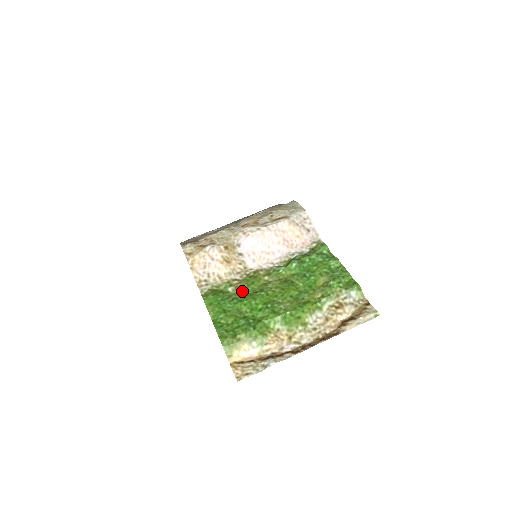
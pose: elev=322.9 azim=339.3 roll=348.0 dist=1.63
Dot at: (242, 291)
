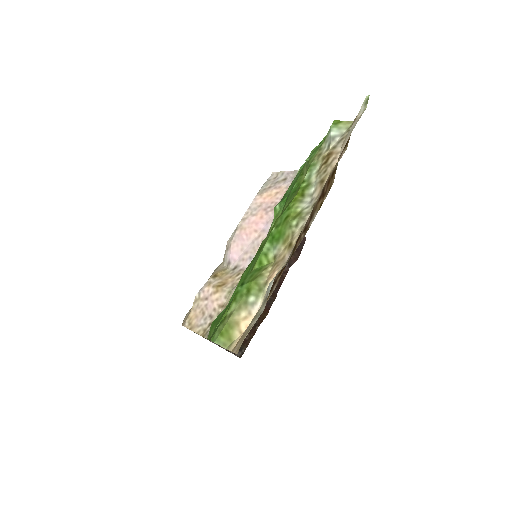
Dot at: occluded
